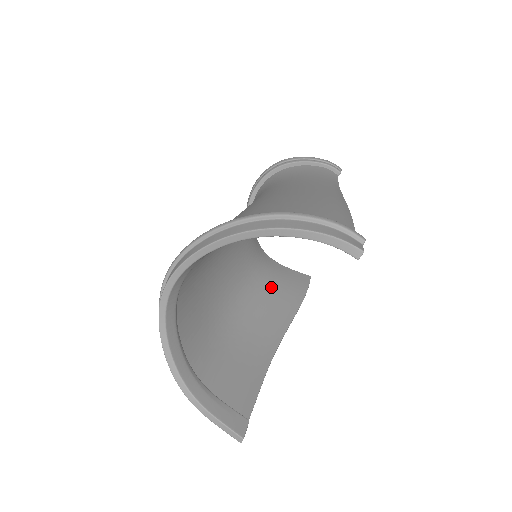
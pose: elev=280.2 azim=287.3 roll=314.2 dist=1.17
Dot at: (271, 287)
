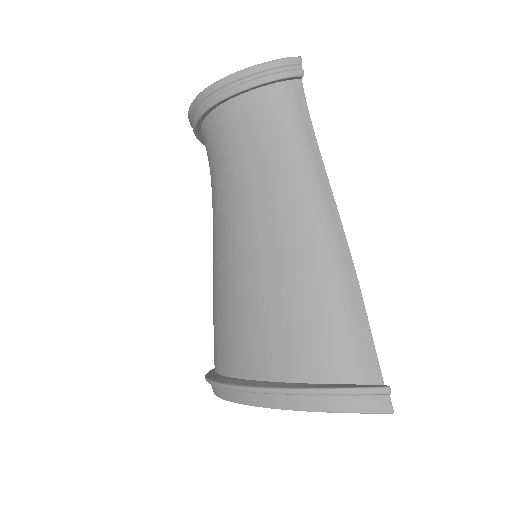
Dot at: occluded
